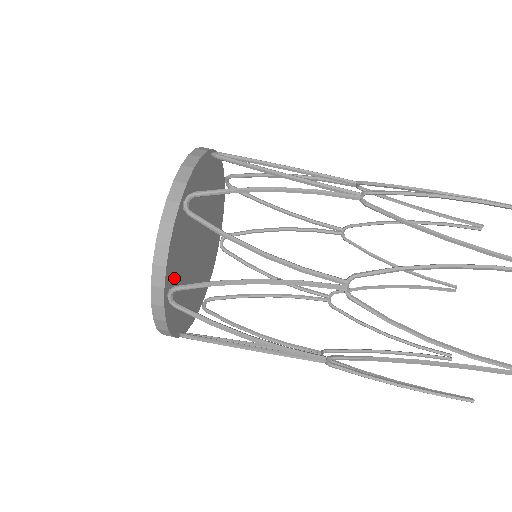
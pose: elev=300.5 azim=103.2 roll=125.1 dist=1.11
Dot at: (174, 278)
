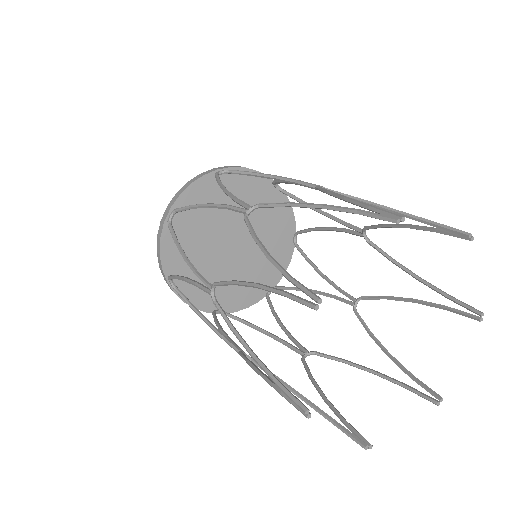
Dot at: (186, 219)
